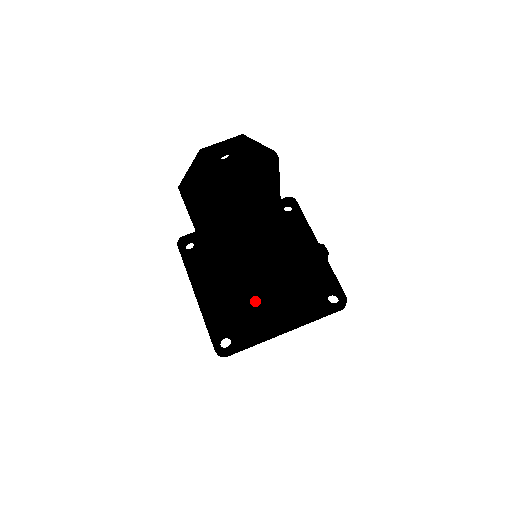
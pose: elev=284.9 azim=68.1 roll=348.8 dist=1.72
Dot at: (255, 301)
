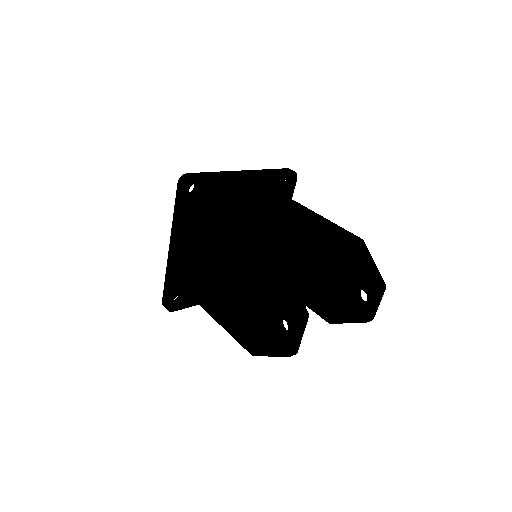
Dot at: occluded
